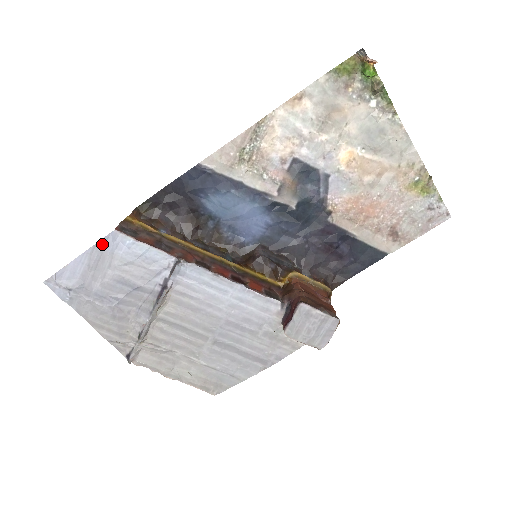
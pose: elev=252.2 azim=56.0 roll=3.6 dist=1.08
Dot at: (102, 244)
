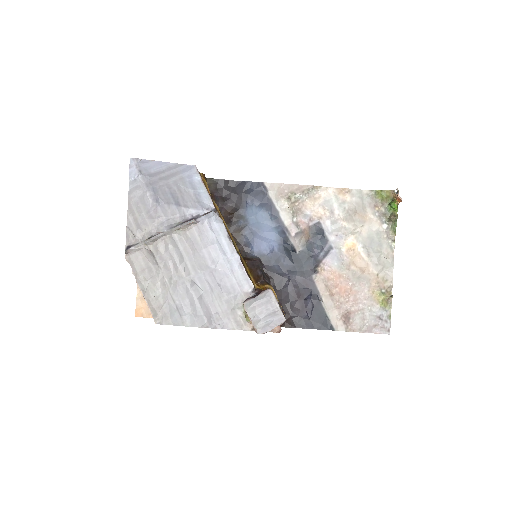
Dot at: (181, 167)
